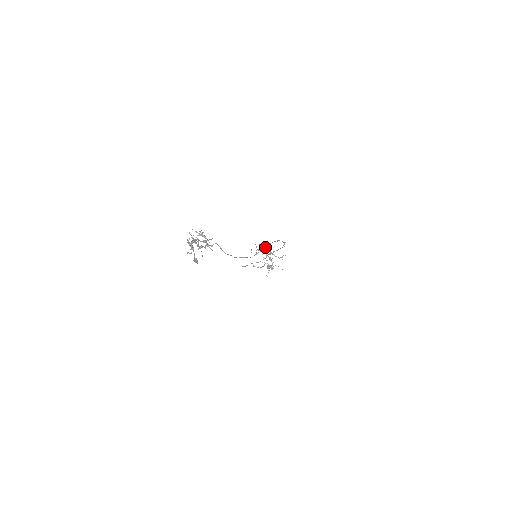
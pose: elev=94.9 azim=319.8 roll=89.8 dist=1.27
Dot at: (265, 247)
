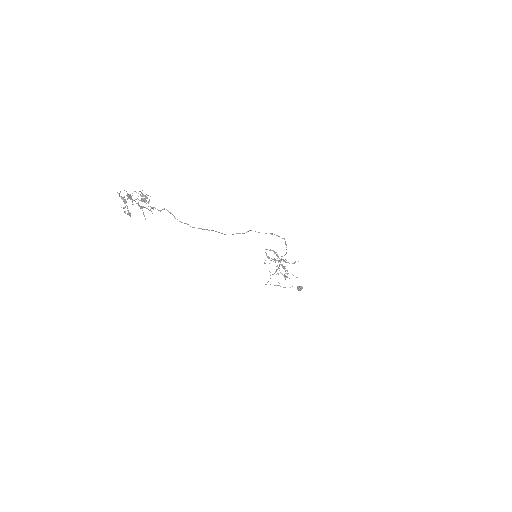
Dot at: occluded
